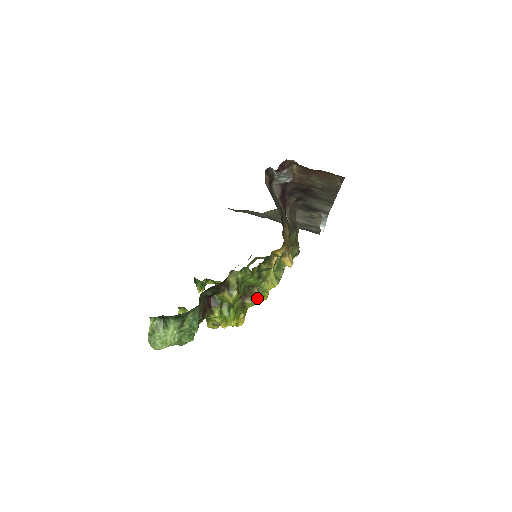
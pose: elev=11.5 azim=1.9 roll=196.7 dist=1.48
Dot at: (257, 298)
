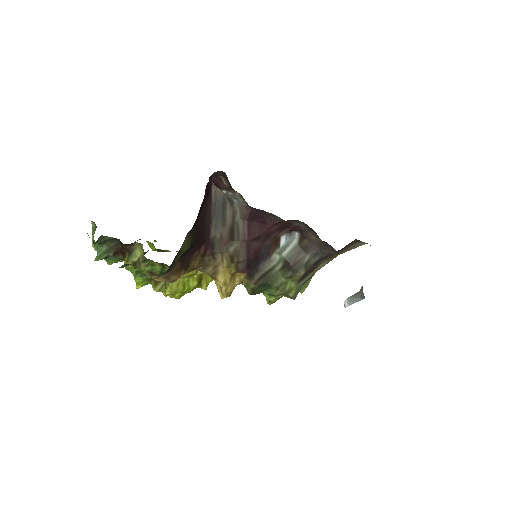
Dot at: (157, 288)
